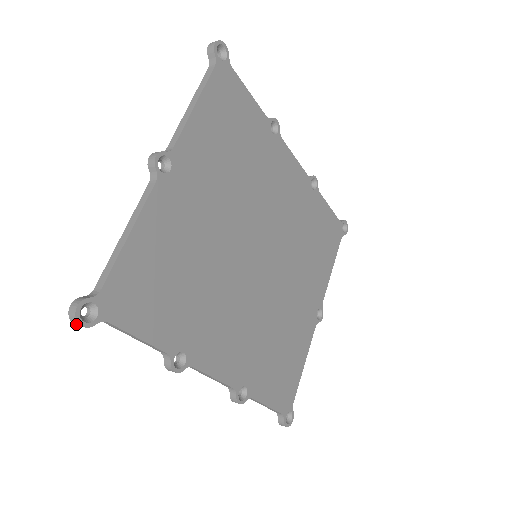
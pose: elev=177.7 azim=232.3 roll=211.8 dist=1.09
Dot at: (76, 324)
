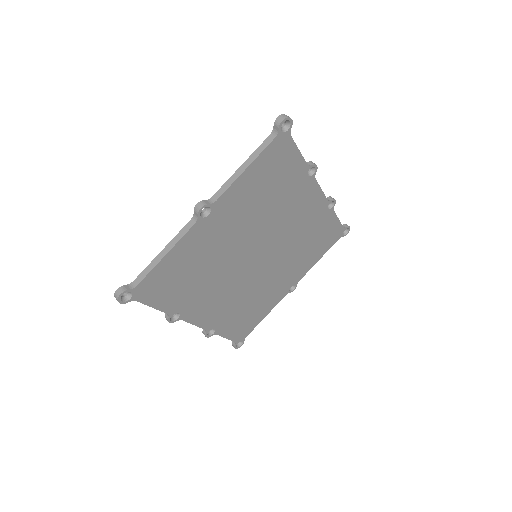
Dot at: (117, 300)
